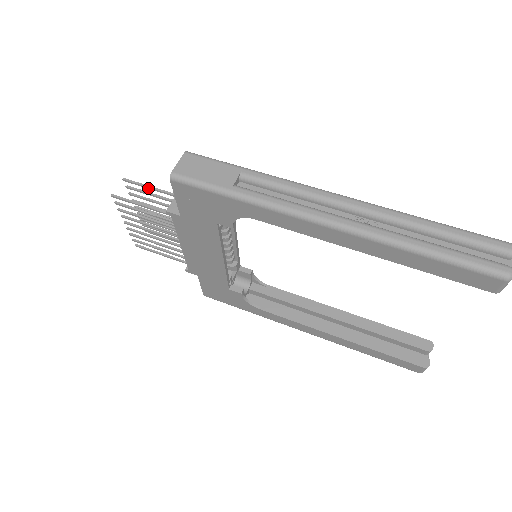
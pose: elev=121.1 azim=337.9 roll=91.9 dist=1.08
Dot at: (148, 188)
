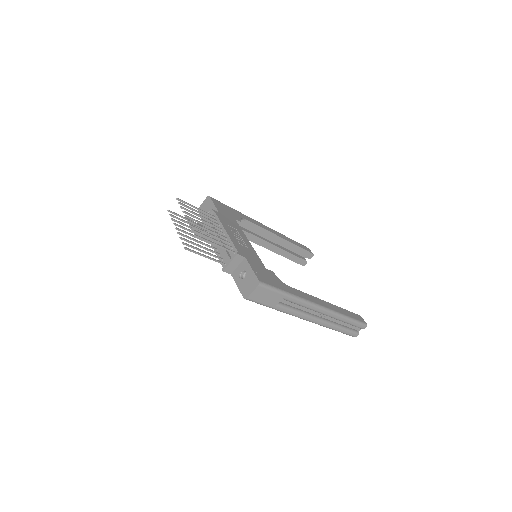
Dot at: (211, 243)
